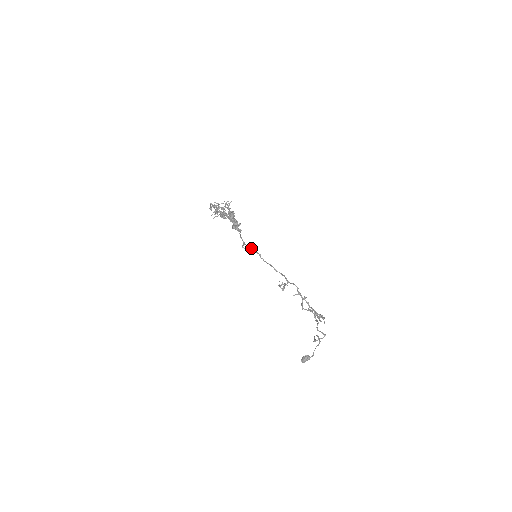
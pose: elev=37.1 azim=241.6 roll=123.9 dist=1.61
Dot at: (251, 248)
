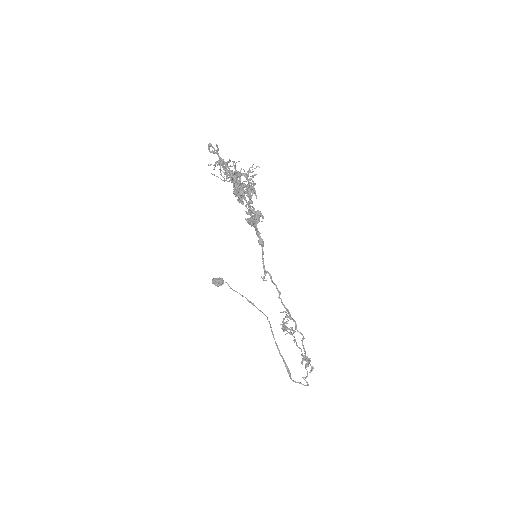
Dot at: (272, 281)
